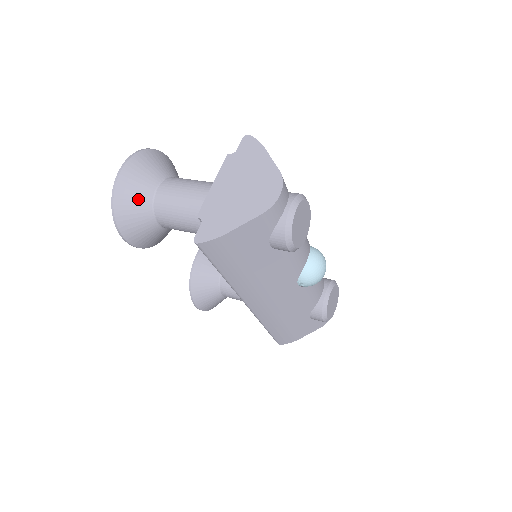
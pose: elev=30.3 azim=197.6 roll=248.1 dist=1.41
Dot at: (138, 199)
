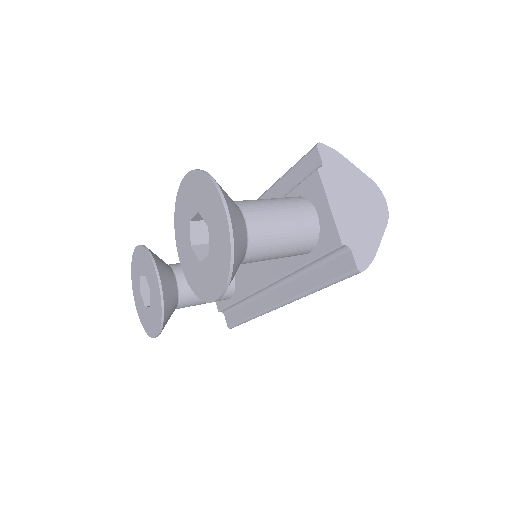
Dot at: (242, 244)
